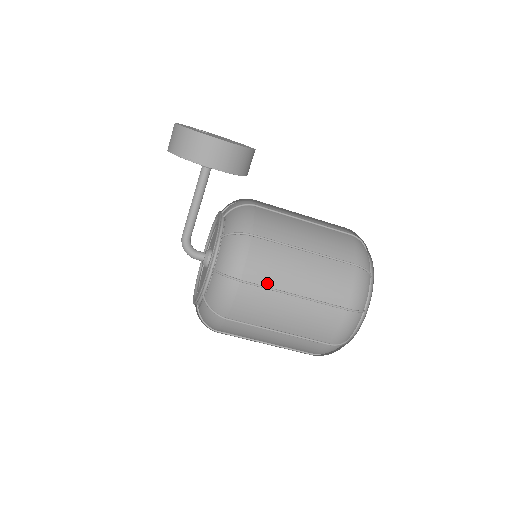
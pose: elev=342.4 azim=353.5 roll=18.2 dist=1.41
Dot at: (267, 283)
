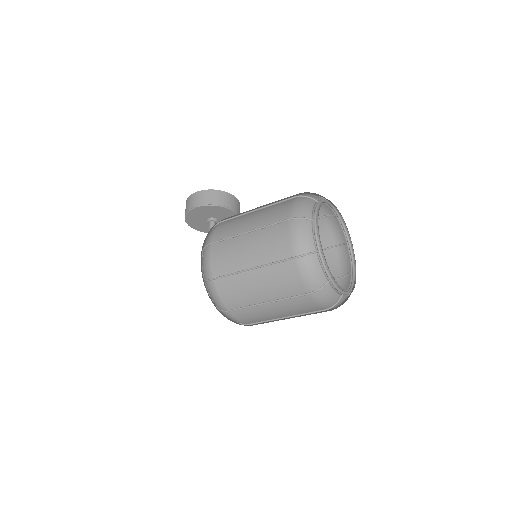
Dot at: (227, 236)
